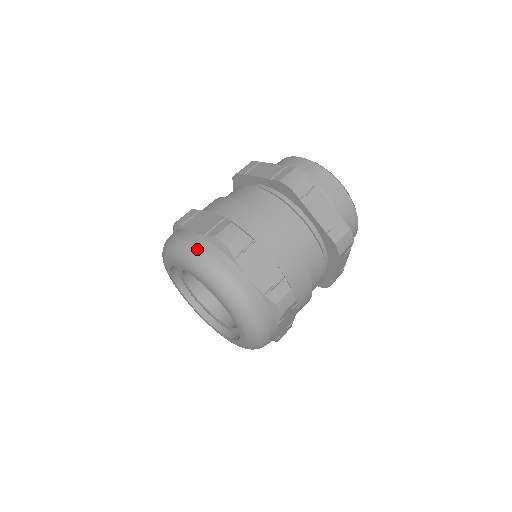
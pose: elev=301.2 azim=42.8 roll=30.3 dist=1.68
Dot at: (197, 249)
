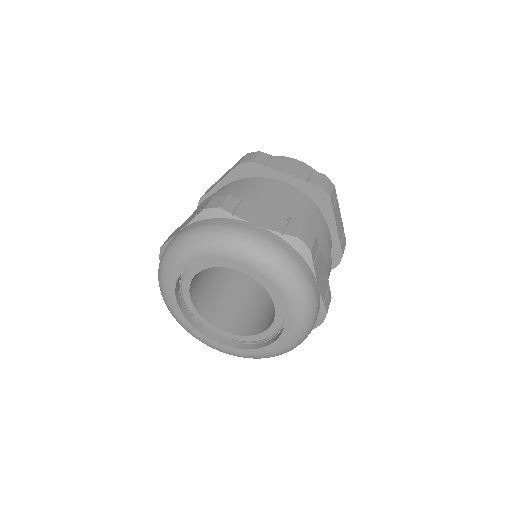
Dot at: (191, 230)
